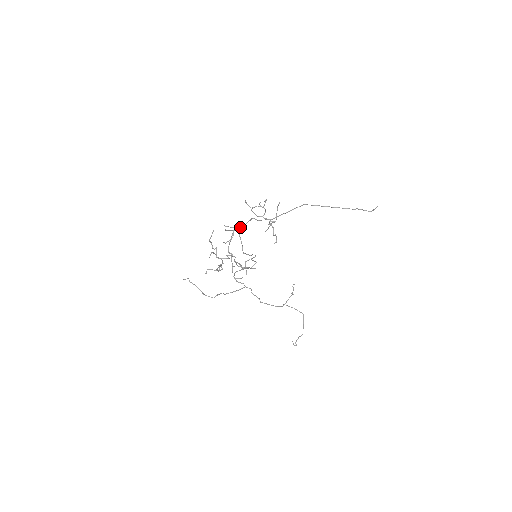
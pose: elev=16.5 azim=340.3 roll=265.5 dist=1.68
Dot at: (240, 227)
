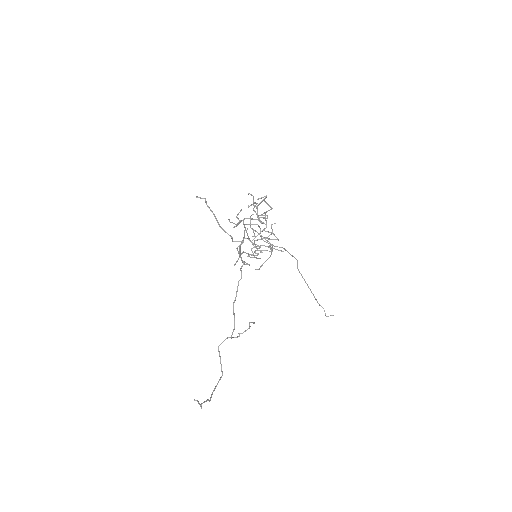
Dot at: occluded
